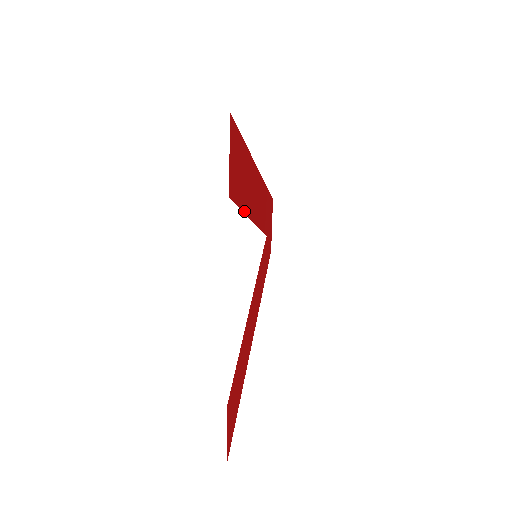
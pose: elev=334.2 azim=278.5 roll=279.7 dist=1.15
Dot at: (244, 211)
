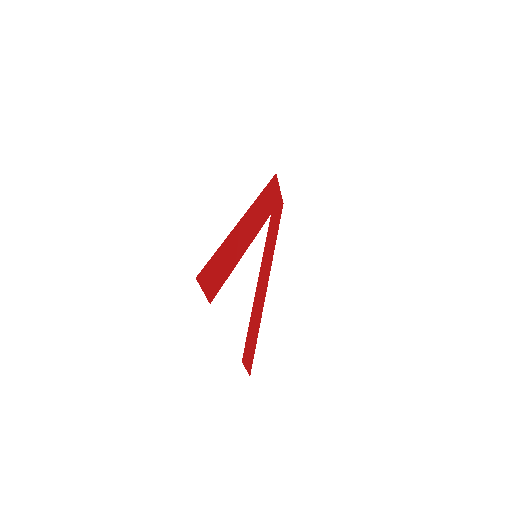
Dot at: (230, 272)
